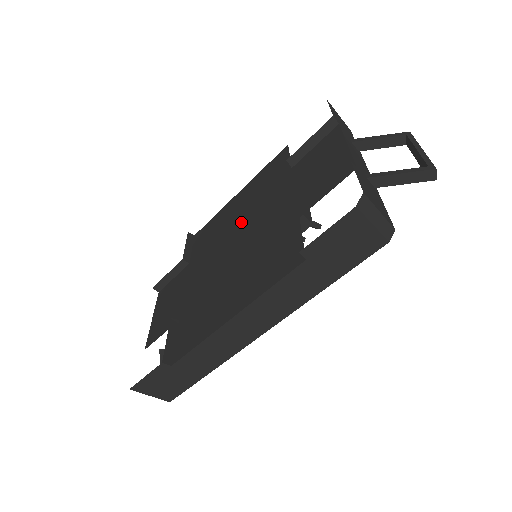
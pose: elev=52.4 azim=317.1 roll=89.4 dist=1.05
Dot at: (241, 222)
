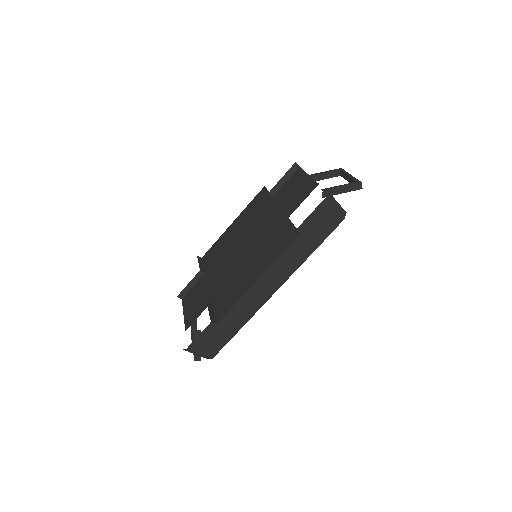
Dot at: (243, 235)
